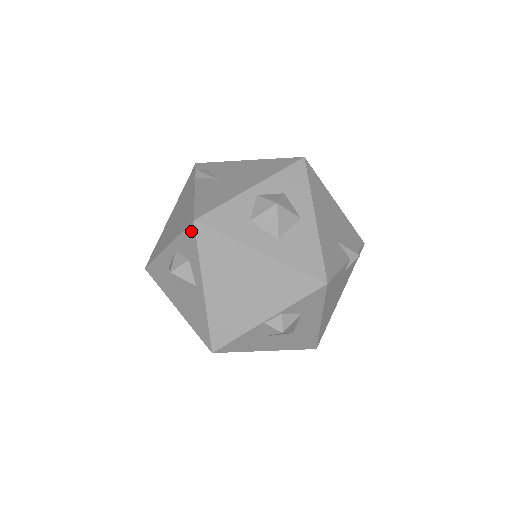
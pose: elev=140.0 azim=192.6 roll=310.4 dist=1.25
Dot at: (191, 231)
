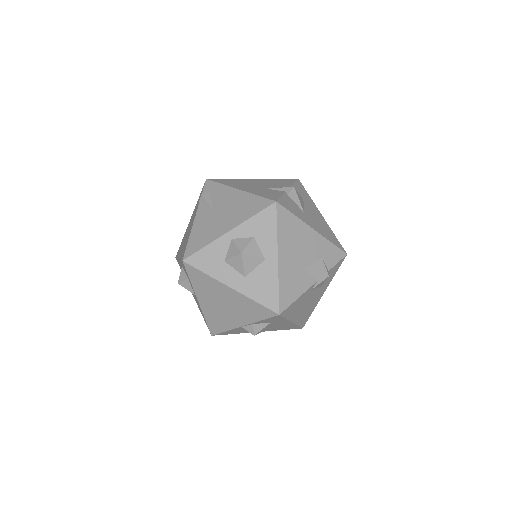
Dot at: (183, 265)
